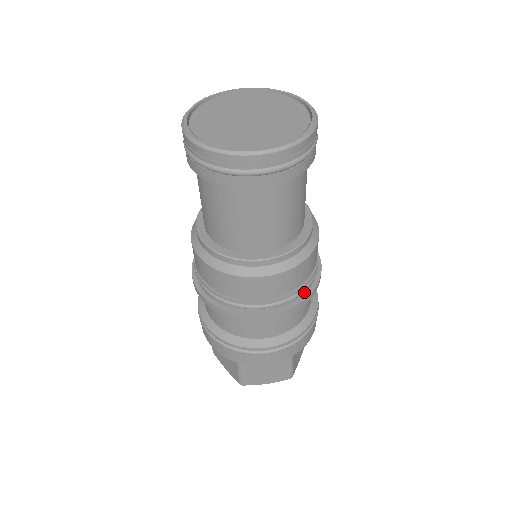
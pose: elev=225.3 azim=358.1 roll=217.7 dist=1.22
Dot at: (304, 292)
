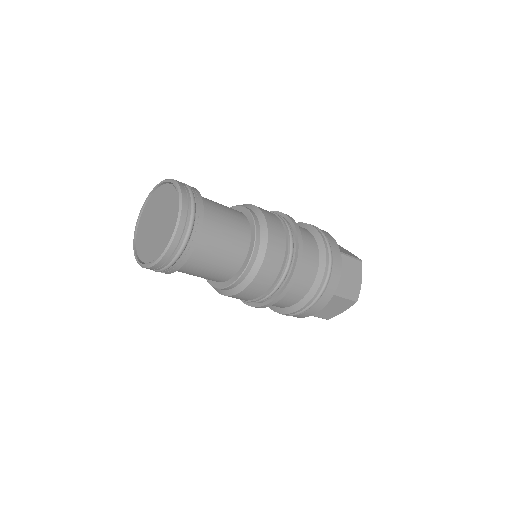
Dot at: (260, 302)
